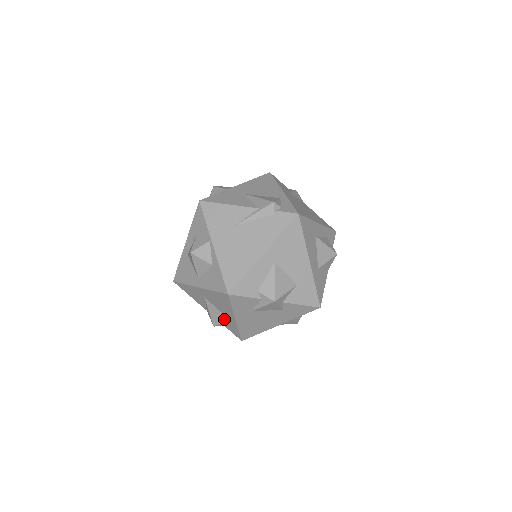
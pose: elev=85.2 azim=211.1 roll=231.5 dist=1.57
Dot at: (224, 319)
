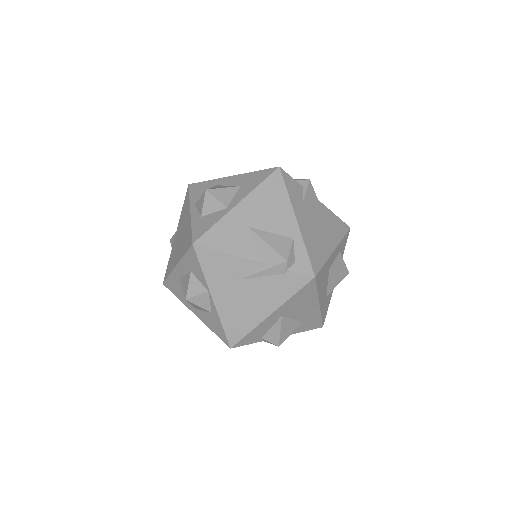
Dot at: occluded
